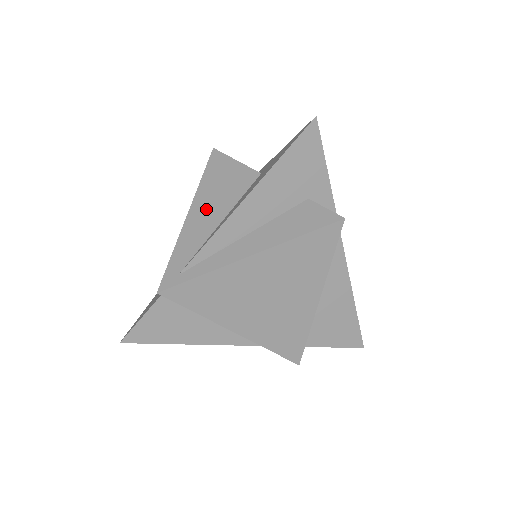
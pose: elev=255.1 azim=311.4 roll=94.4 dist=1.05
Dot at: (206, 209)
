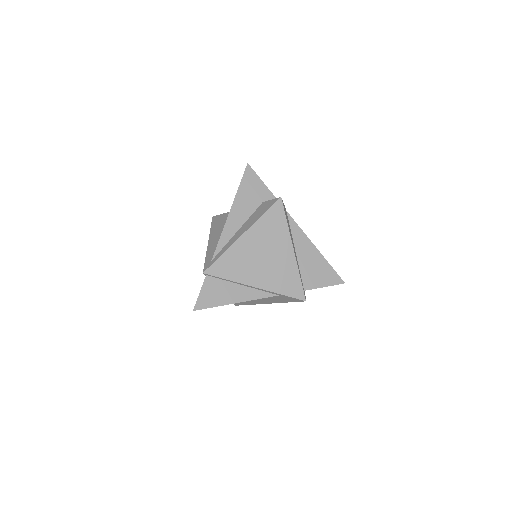
Dot at: (216, 235)
